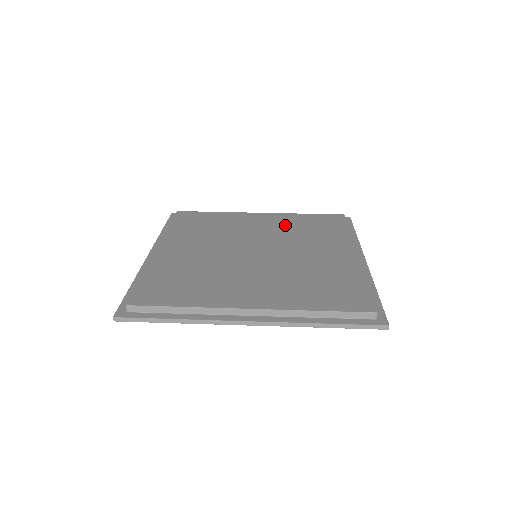
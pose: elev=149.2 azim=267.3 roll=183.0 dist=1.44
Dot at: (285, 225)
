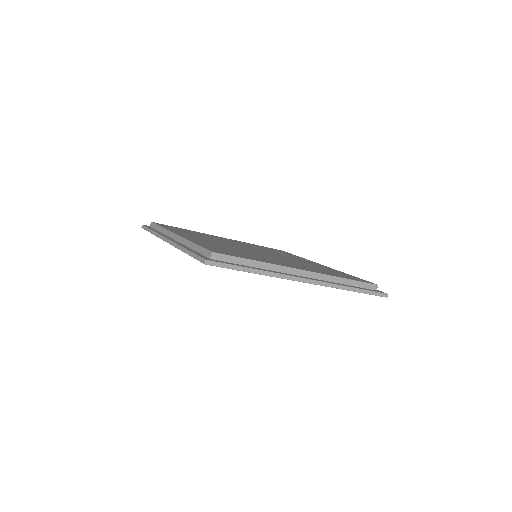
Dot at: (315, 265)
